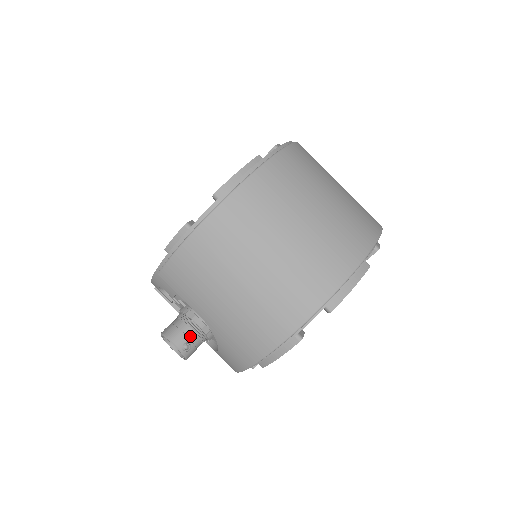
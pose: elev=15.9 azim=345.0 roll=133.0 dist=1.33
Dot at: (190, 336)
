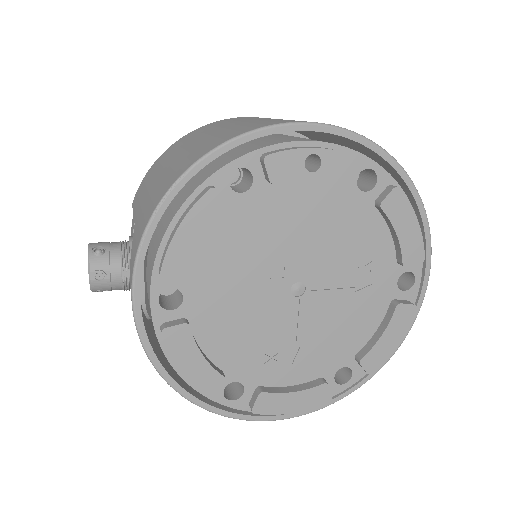
Dot at: (112, 246)
